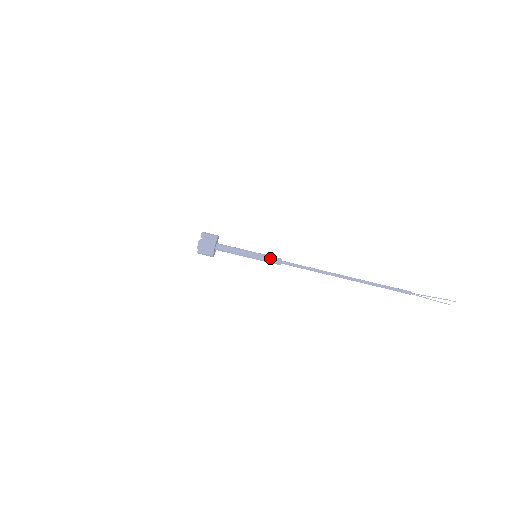
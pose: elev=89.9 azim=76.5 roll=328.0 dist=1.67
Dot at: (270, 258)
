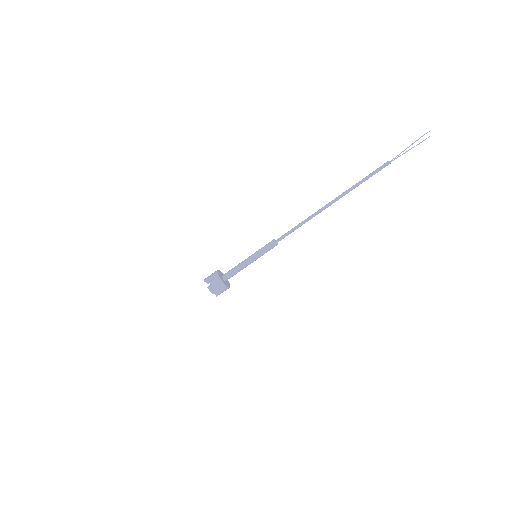
Dot at: (266, 247)
